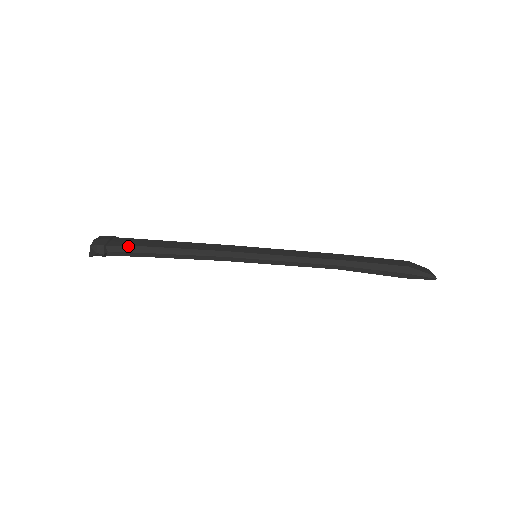
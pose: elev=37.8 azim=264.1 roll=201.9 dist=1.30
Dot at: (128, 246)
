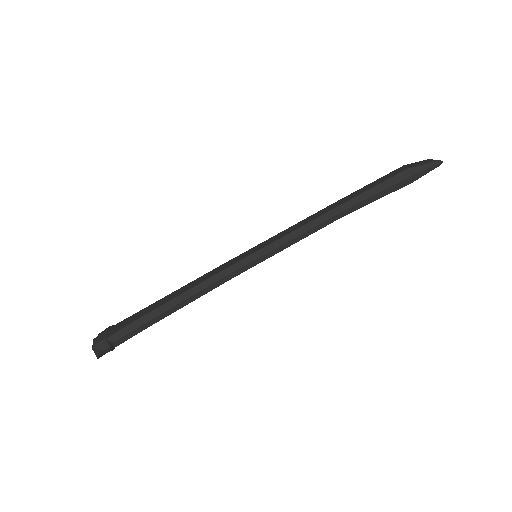
Dot at: (128, 325)
